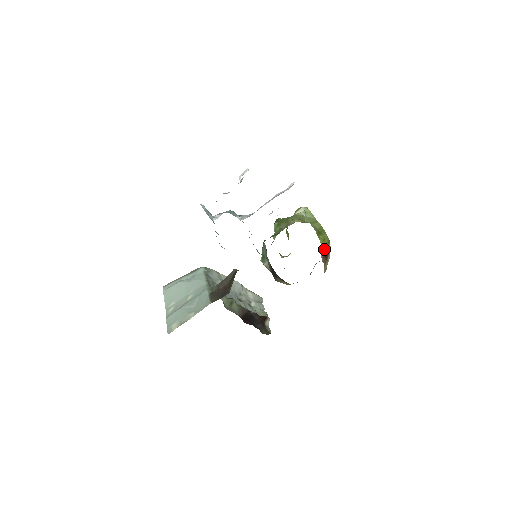
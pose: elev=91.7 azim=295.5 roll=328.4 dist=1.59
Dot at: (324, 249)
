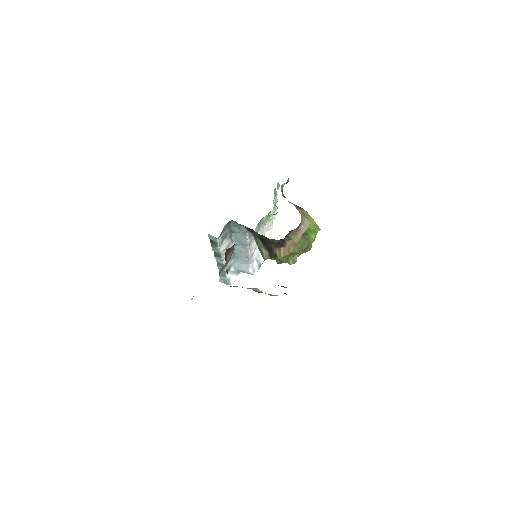
Dot at: occluded
